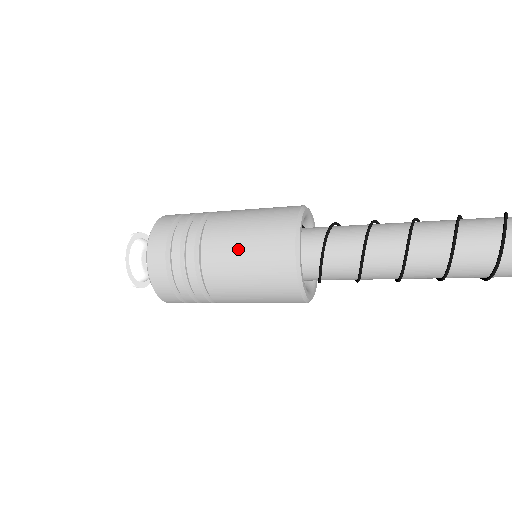
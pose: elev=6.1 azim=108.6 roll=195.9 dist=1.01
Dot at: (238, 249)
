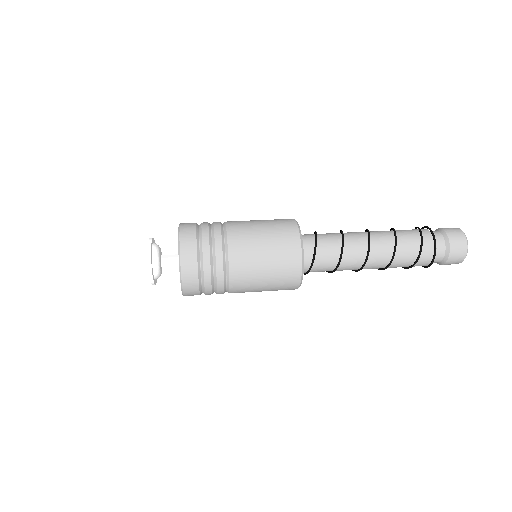
Dot at: (259, 254)
